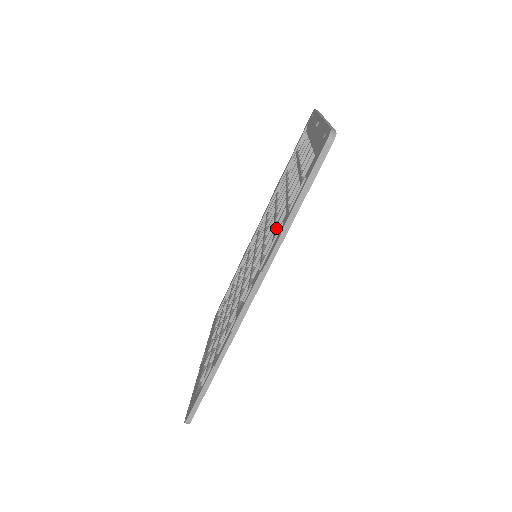
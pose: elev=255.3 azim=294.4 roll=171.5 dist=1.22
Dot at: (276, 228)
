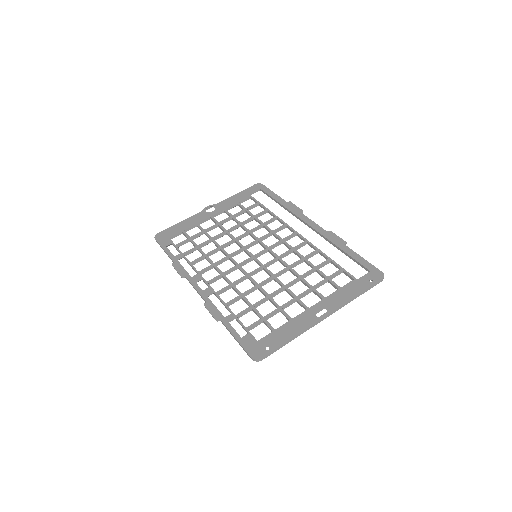
Dot at: (242, 297)
